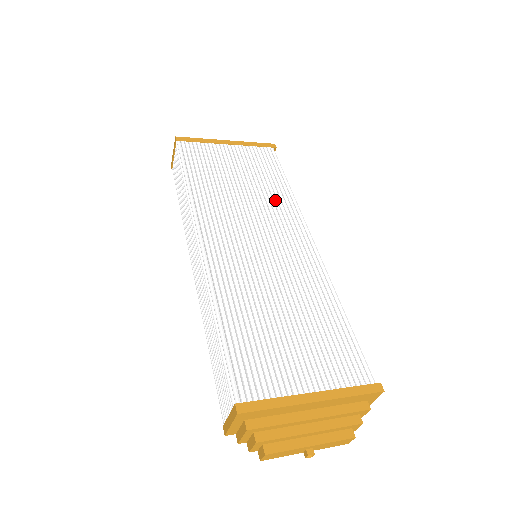
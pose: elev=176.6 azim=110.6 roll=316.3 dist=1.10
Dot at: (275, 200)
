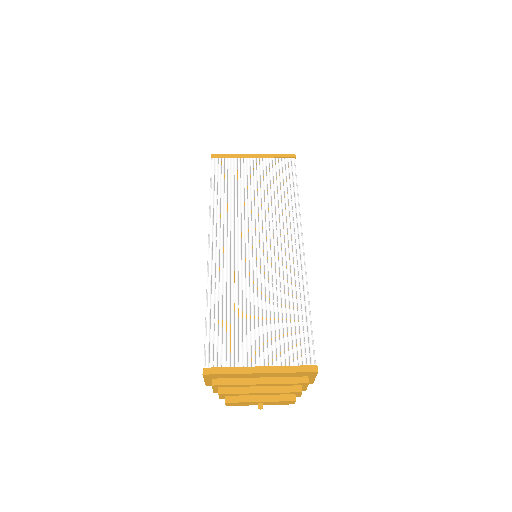
Dot at: (280, 209)
